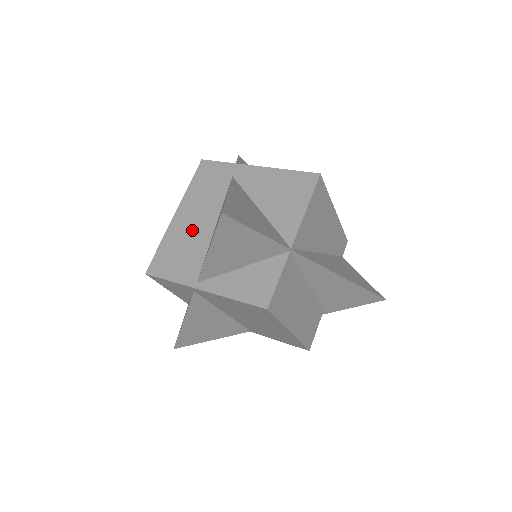
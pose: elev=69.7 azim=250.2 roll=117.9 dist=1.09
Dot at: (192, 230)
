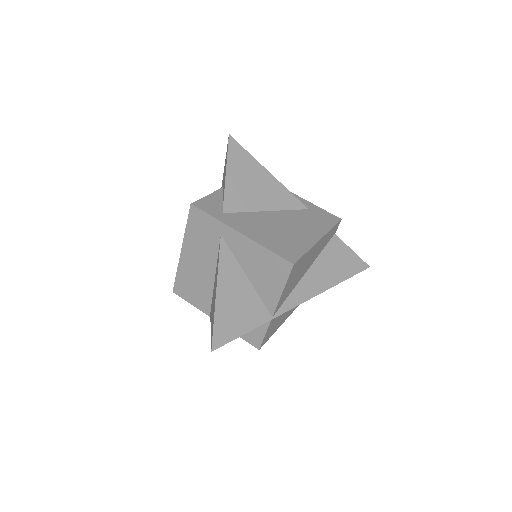
Dot at: (198, 272)
